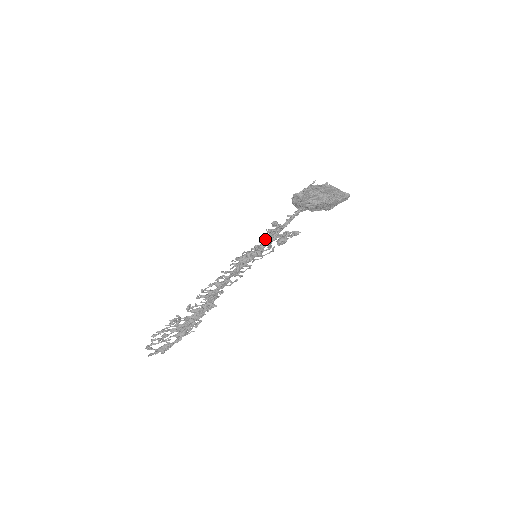
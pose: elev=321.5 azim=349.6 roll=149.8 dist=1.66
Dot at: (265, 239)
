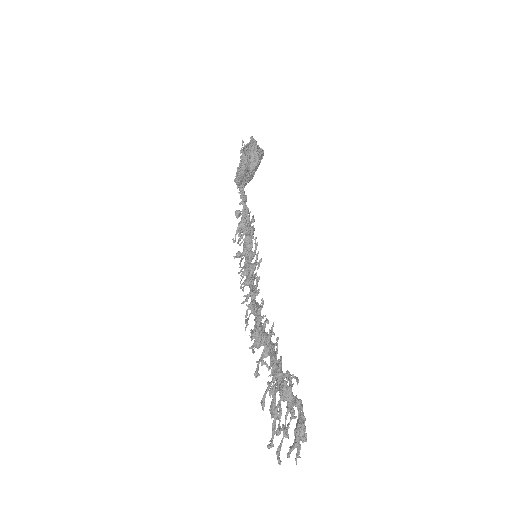
Dot at: (247, 233)
